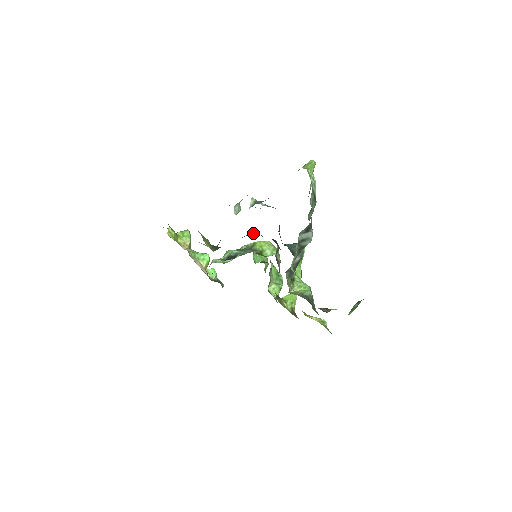
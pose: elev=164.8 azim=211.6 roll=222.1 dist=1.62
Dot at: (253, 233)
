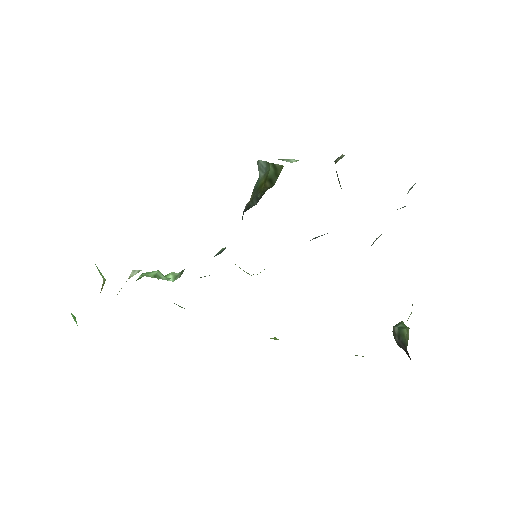
Dot at: occluded
